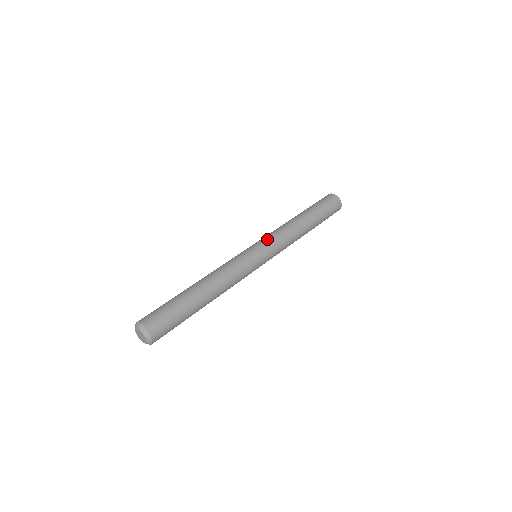
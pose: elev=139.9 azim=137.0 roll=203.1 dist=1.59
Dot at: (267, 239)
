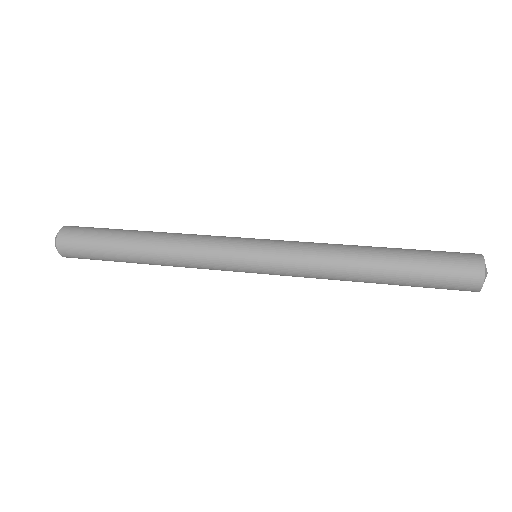
Dot at: (283, 240)
